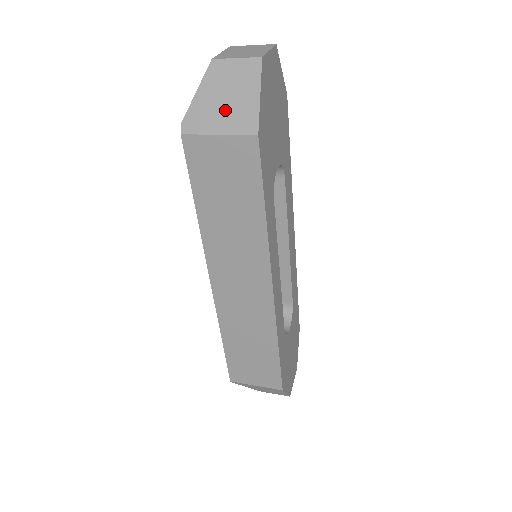
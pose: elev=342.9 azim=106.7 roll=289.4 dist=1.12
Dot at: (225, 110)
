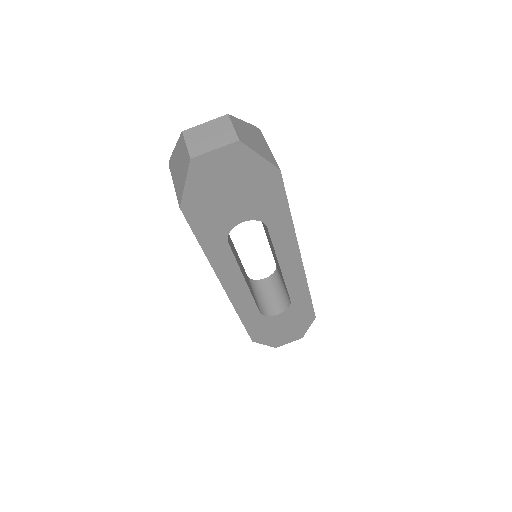
Dot at: (178, 174)
